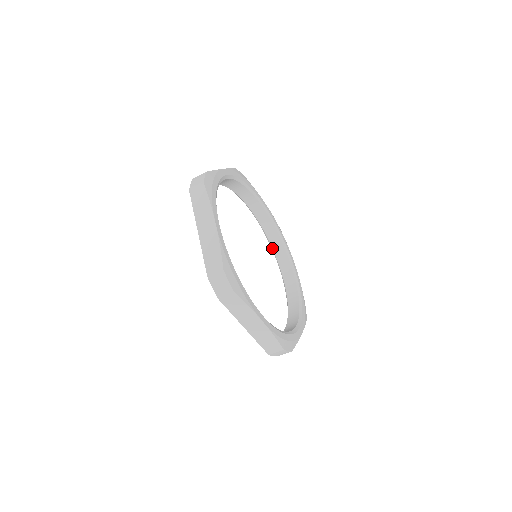
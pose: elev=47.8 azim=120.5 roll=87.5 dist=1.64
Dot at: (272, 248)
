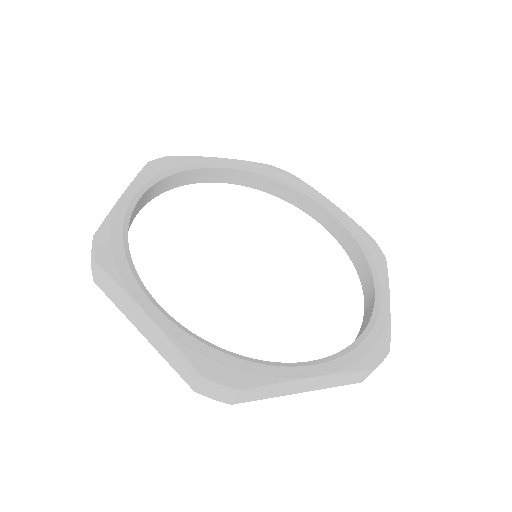
Dot at: occluded
